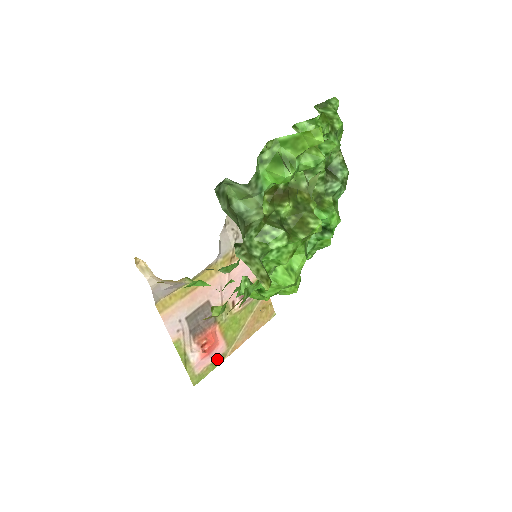
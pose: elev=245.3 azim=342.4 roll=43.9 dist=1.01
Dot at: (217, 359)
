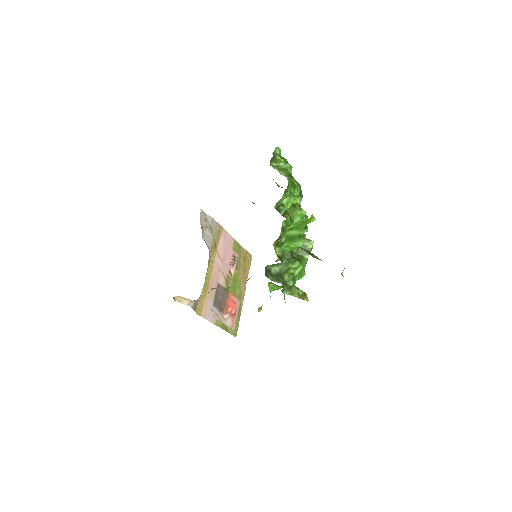
Dot at: (238, 312)
